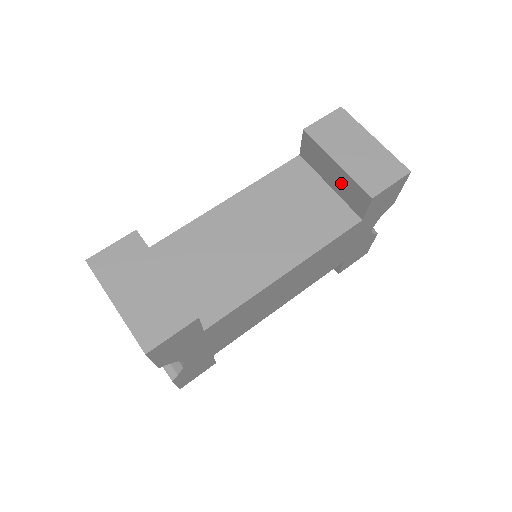
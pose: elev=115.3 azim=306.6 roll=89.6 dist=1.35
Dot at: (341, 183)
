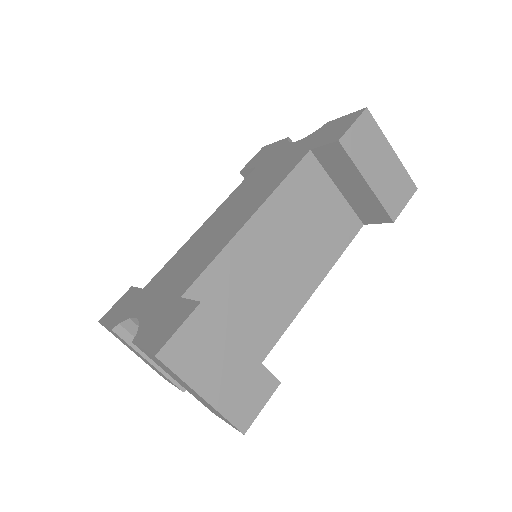
Dot at: (359, 196)
